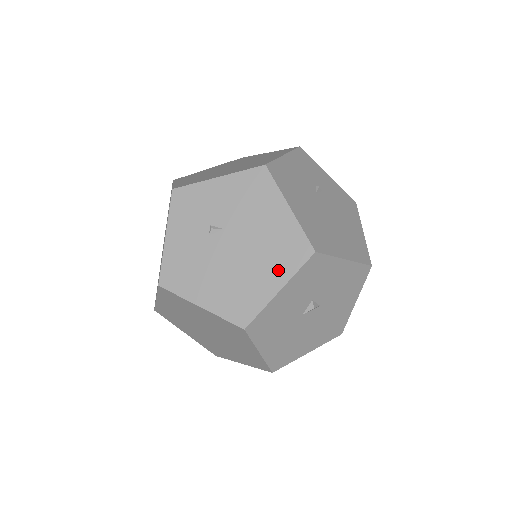
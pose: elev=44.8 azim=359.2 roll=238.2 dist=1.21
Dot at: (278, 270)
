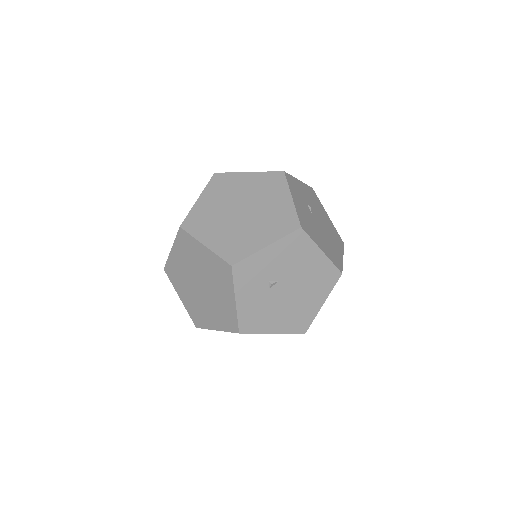
Dot at: (321, 293)
